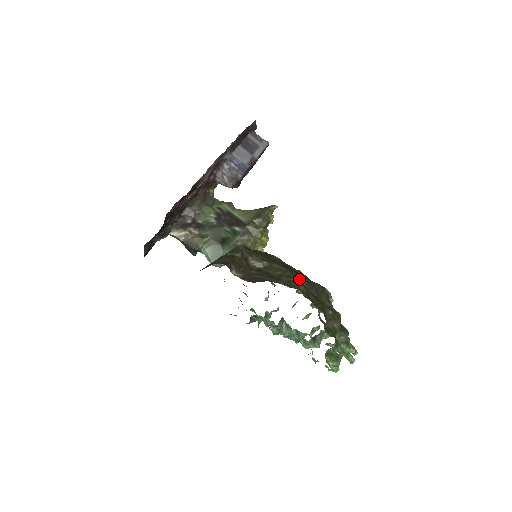
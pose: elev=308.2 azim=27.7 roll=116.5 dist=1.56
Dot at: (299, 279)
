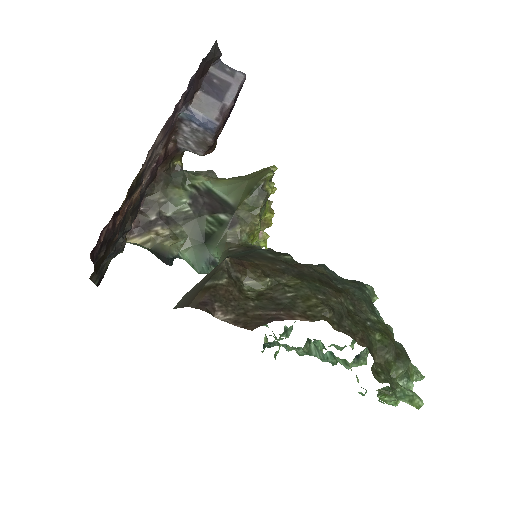
Dot at: (323, 297)
